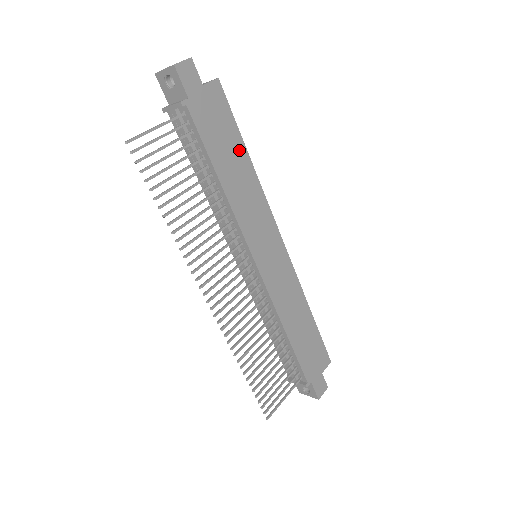
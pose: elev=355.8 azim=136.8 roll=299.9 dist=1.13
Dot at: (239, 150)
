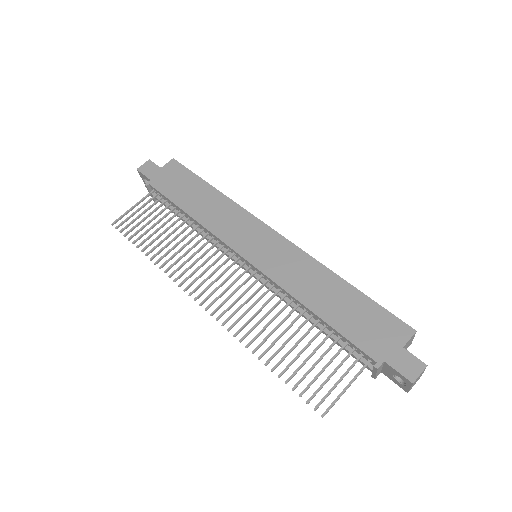
Dot at: (202, 188)
